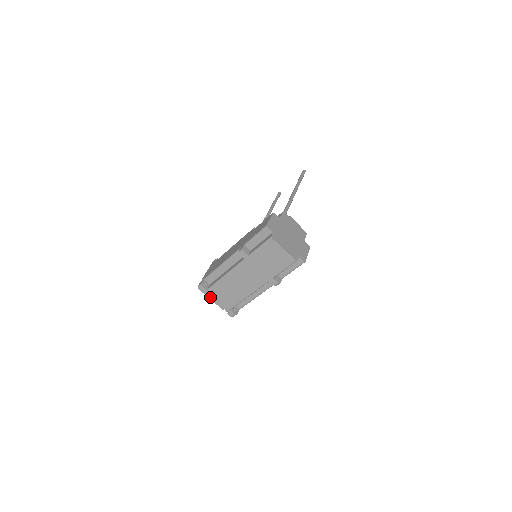
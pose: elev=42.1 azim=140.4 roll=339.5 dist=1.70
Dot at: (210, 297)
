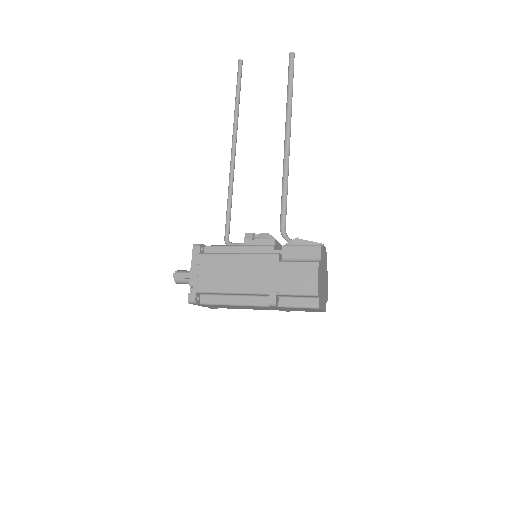
Dot at: (198, 305)
